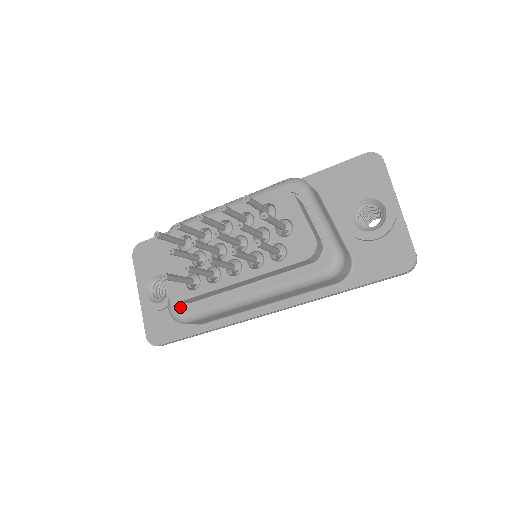
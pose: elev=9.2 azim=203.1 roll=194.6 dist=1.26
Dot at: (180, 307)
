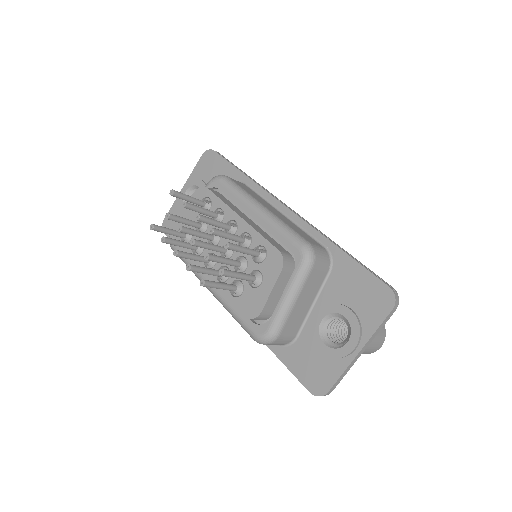
Dot at: occluded
